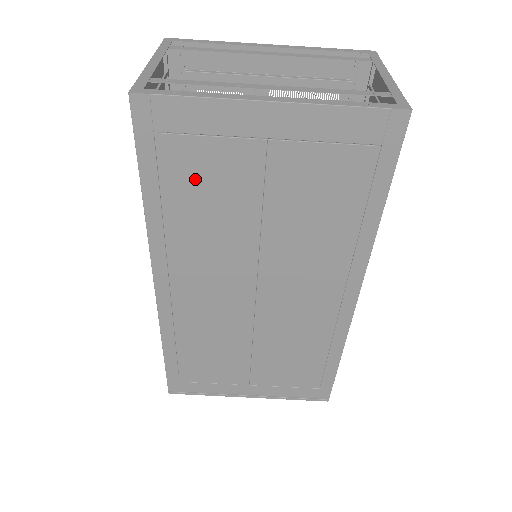
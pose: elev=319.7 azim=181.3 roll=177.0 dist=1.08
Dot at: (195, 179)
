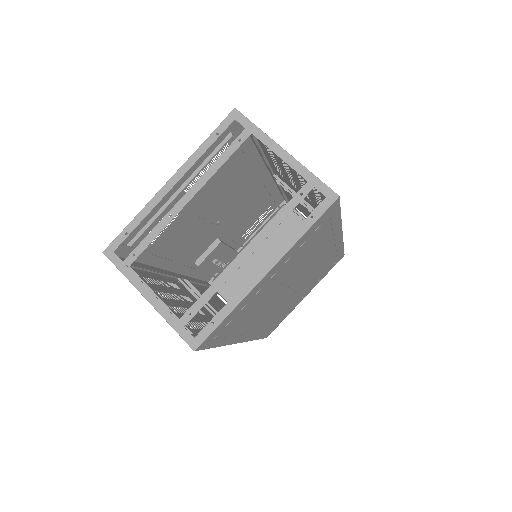
Dot at: (242, 318)
